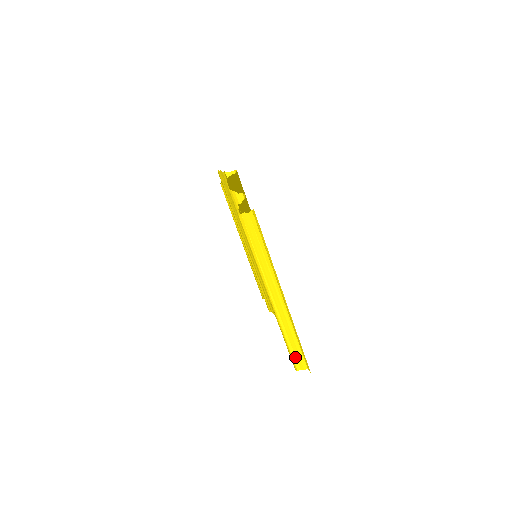
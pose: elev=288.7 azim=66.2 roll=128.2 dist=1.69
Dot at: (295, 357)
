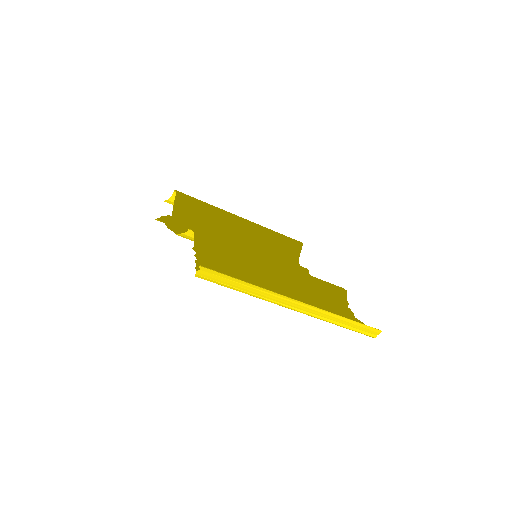
Dot at: (362, 331)
